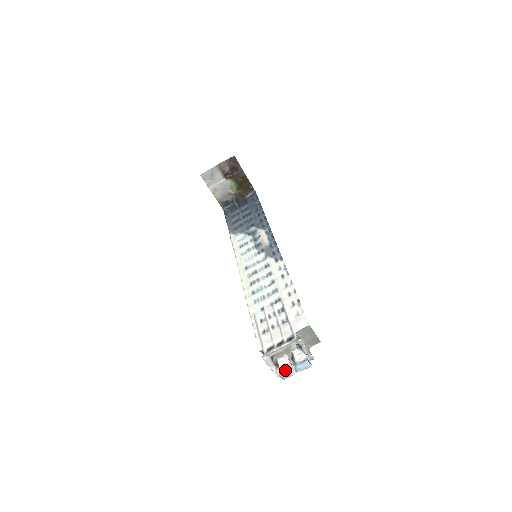
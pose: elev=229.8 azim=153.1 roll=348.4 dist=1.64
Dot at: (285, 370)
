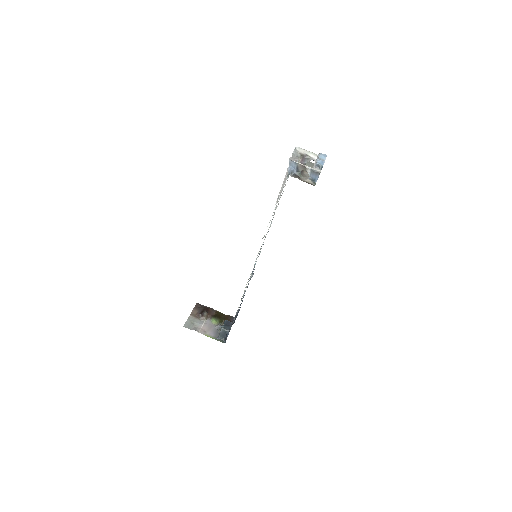
Dot at: (315, 162)
